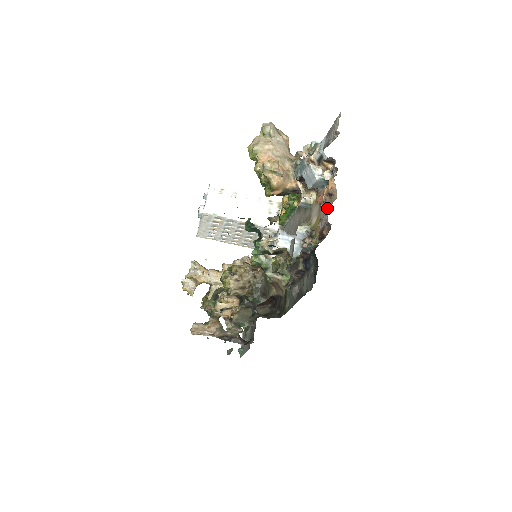
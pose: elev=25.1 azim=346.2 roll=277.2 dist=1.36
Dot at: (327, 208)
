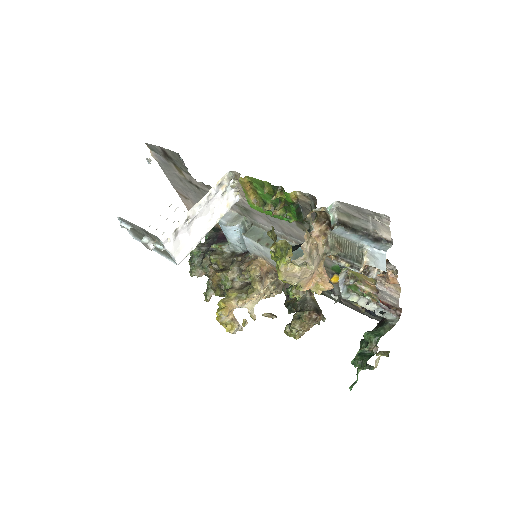
Dot at: (392, 296)
